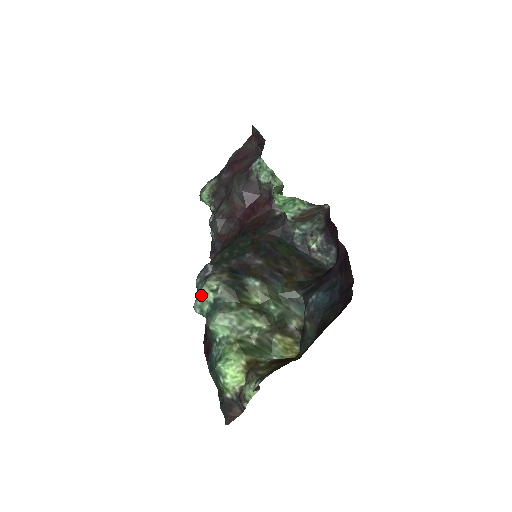
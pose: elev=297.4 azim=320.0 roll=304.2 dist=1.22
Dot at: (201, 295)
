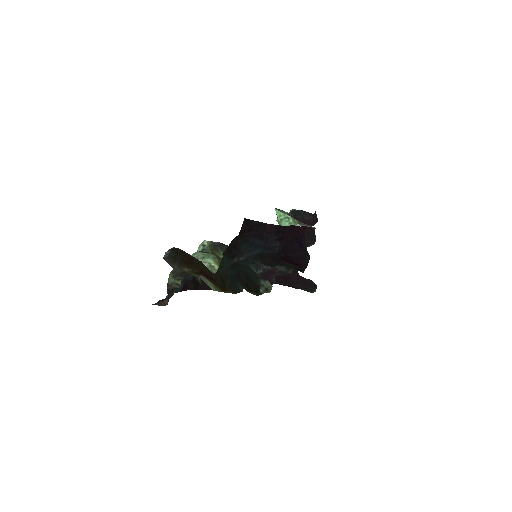
Dot at: (198, 249)
